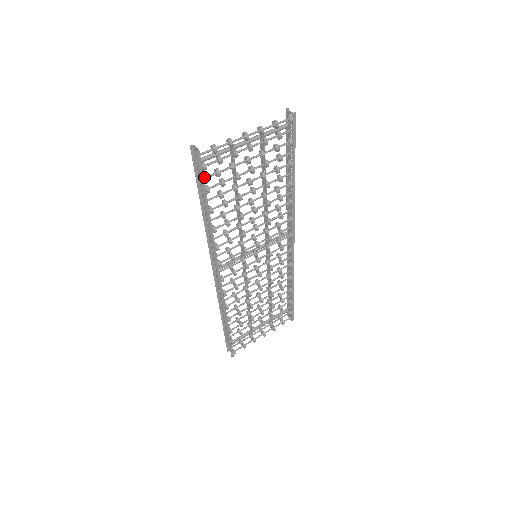
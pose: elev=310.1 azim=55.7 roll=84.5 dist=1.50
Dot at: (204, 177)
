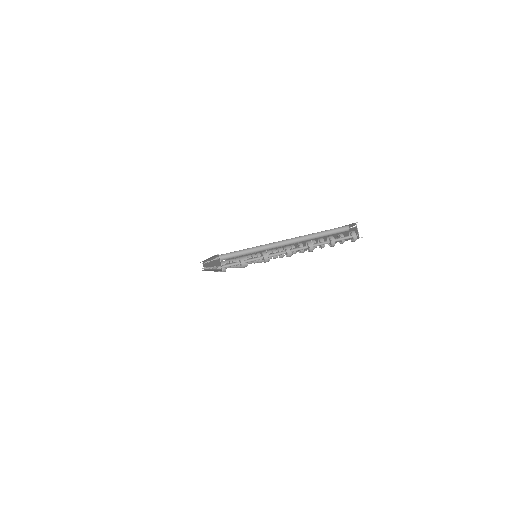
Dot at: occluded
